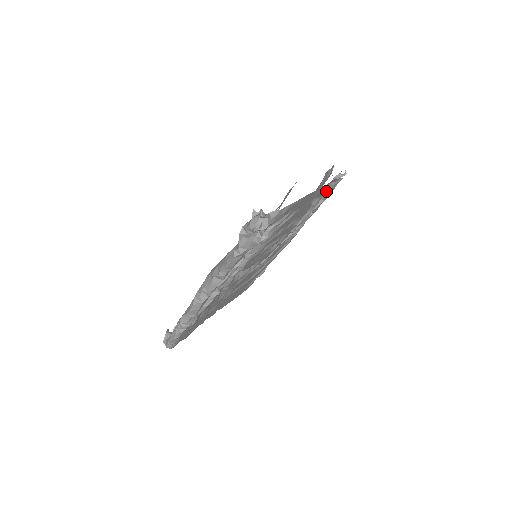
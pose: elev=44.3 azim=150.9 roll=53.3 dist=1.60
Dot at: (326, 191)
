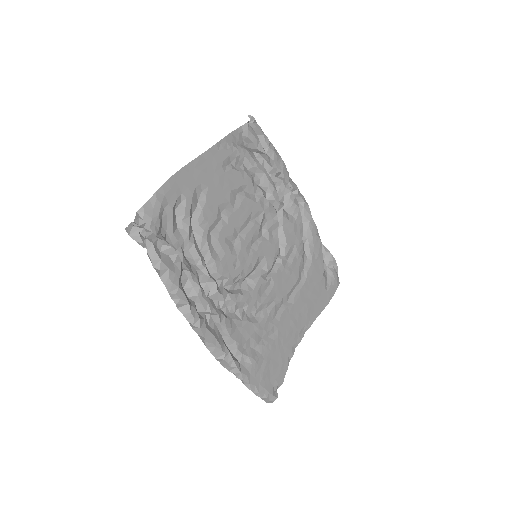
Dot at: (253, 147)
